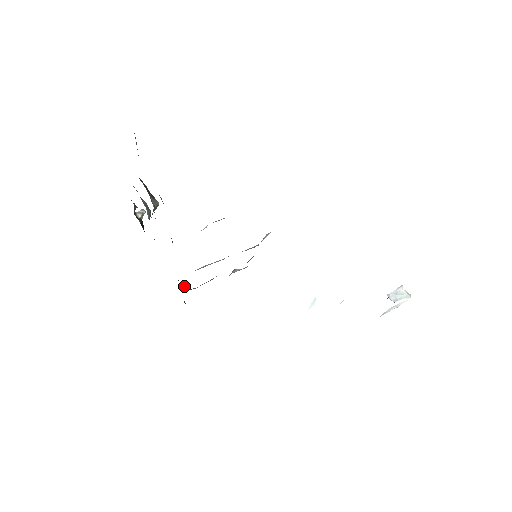
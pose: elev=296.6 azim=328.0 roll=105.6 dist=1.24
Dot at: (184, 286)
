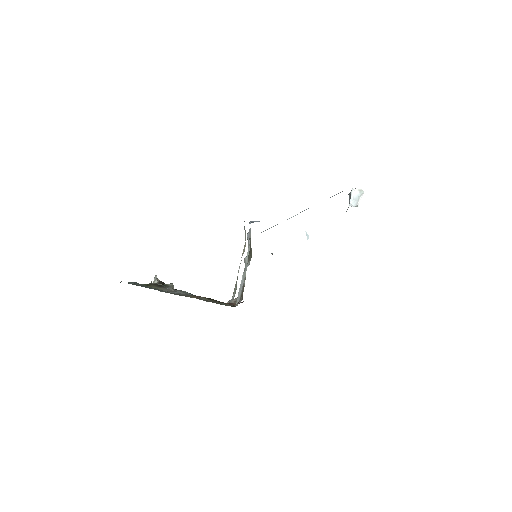
Dot at: (232, 302)
